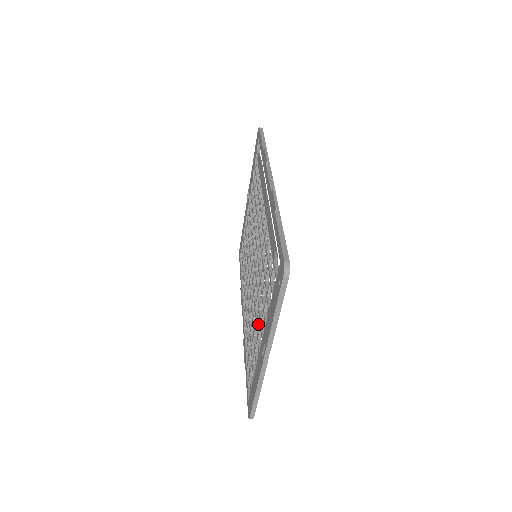
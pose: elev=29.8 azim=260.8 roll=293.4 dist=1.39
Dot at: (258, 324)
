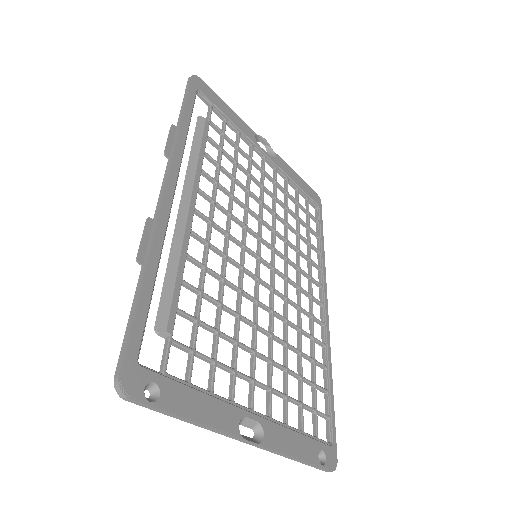
Dot at: (268, 365)
